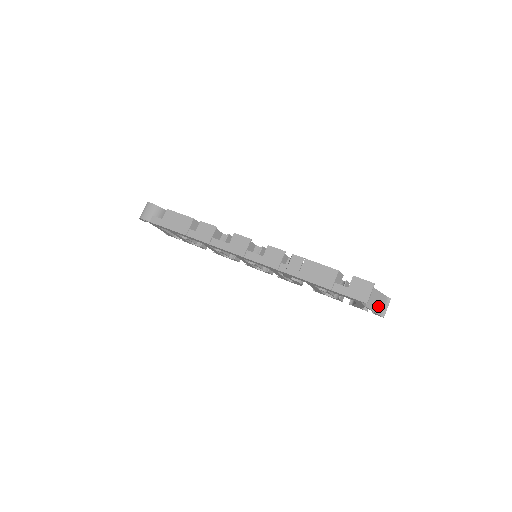
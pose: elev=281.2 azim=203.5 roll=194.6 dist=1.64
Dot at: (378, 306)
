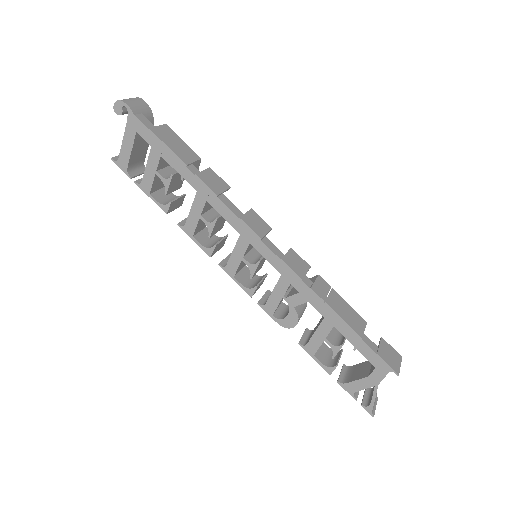
Dot at: occluded
